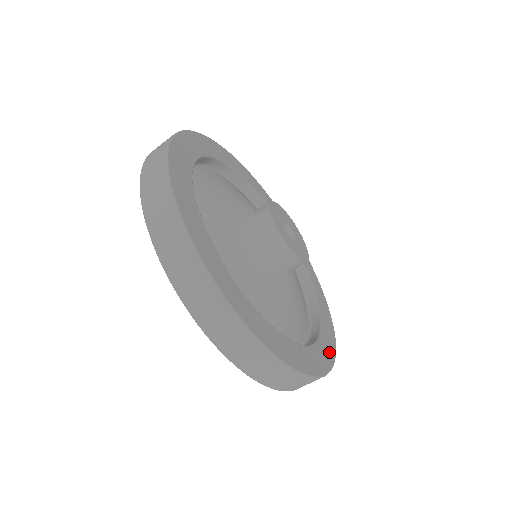
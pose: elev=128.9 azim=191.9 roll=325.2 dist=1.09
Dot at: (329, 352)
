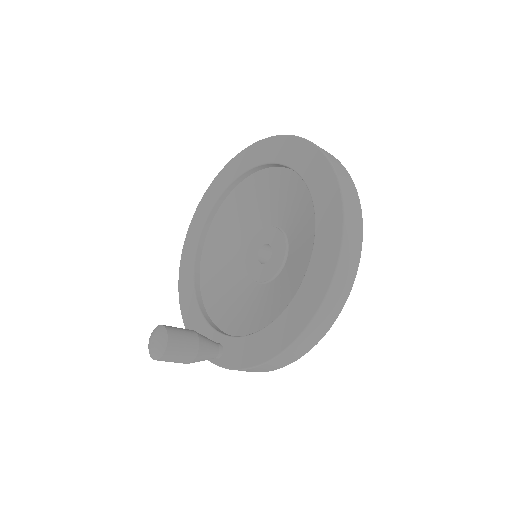
Dot at: occluded
